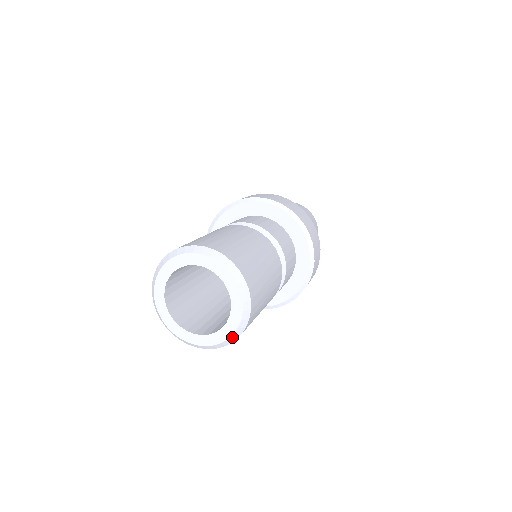
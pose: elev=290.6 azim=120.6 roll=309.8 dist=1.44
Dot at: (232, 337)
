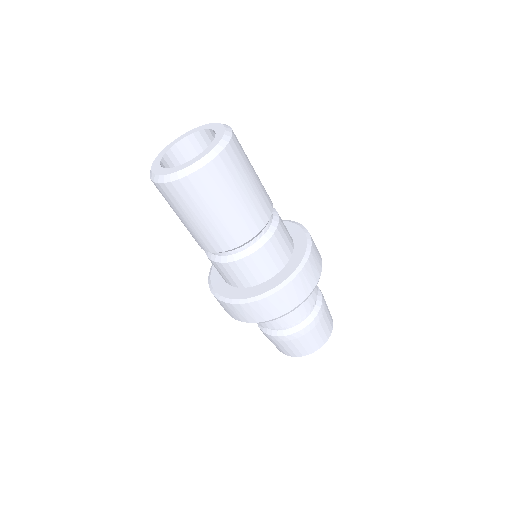
Dot at: (204, 159)
